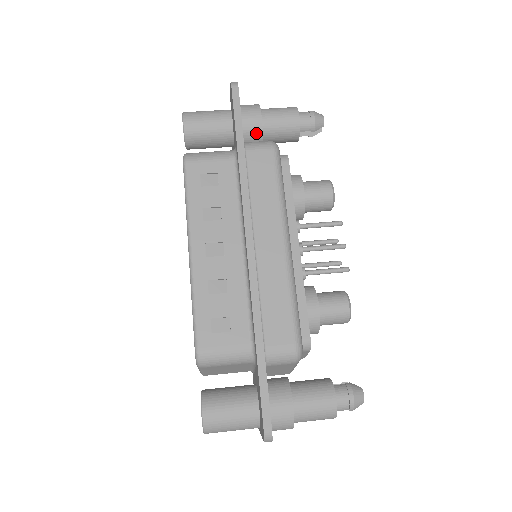
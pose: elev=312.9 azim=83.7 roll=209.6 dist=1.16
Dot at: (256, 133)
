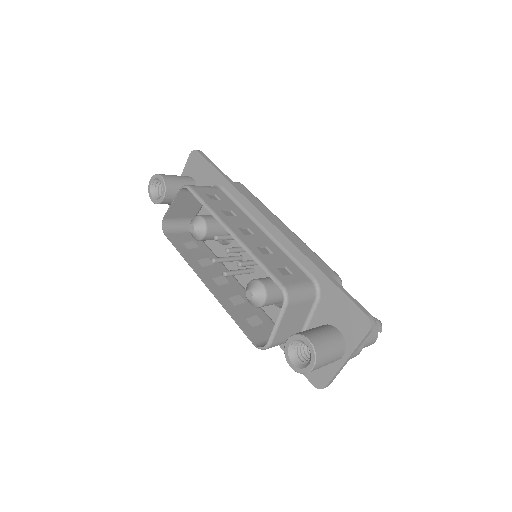
Dot at: occluded
